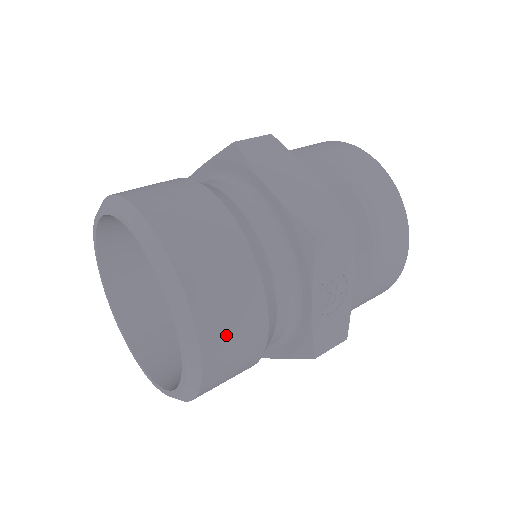
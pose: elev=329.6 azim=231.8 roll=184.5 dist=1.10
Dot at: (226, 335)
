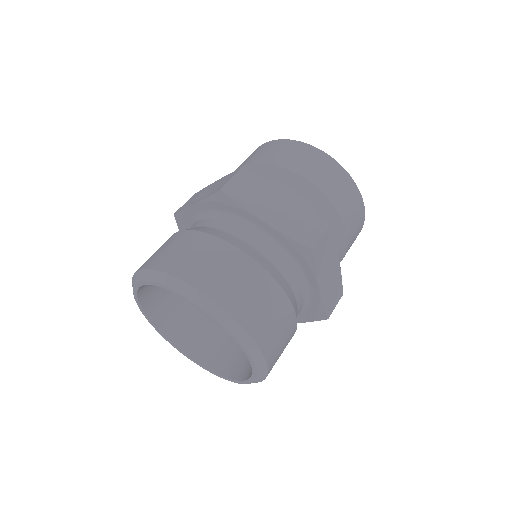
Dot at: occluded
